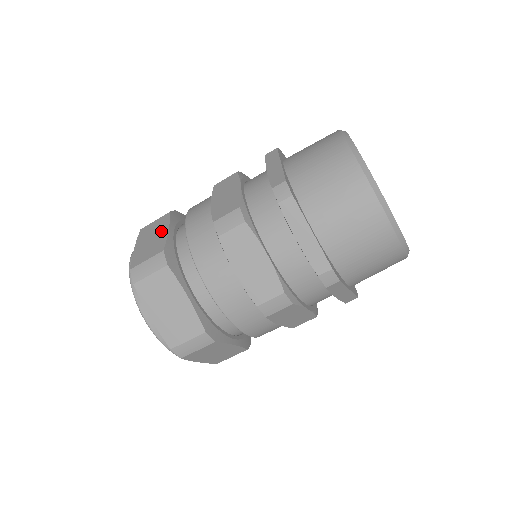
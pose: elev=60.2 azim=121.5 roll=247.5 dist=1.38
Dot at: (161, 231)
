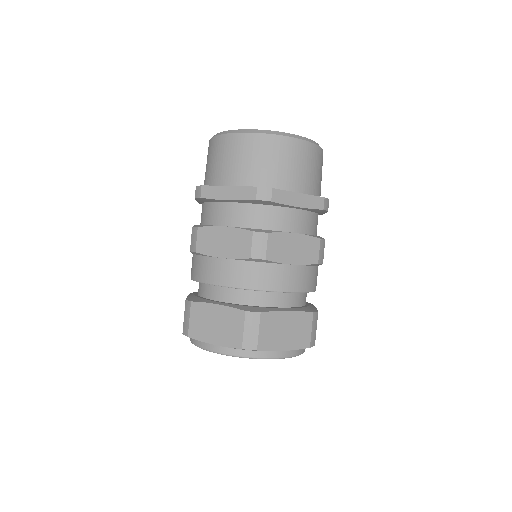
Dot at: (214, 313)
